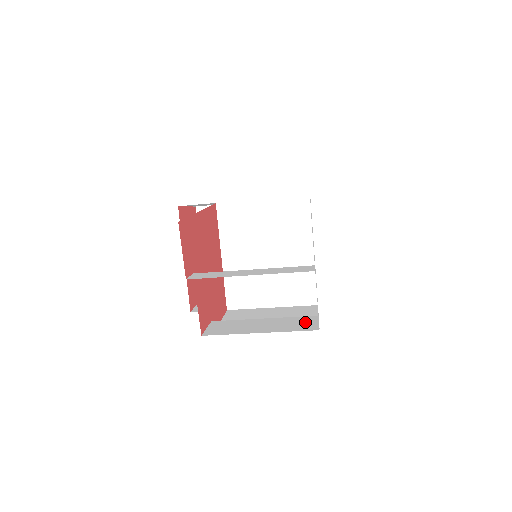
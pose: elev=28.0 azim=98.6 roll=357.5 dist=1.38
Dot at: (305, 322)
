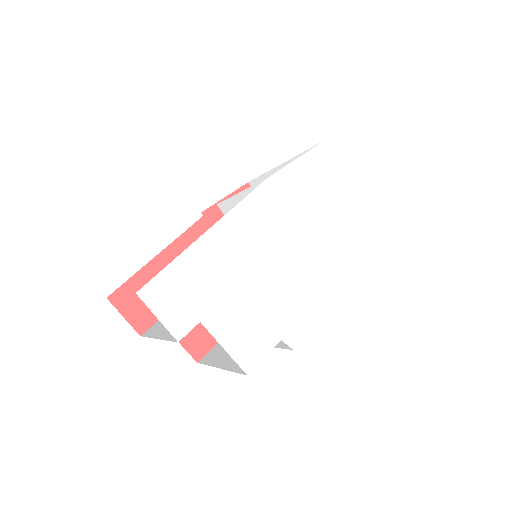
Dot at: occluded
